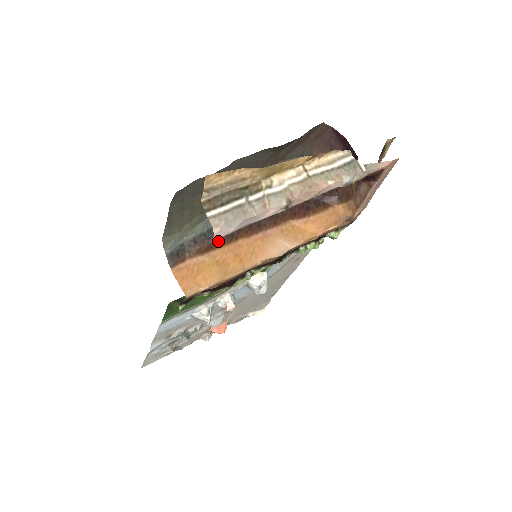
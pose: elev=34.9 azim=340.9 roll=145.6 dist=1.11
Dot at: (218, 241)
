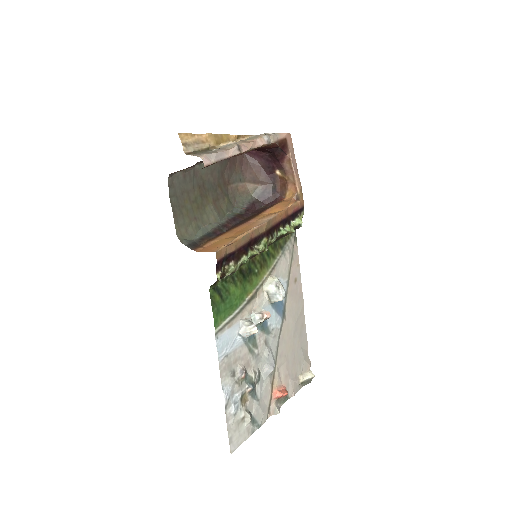
Dot at: (218, 235)
